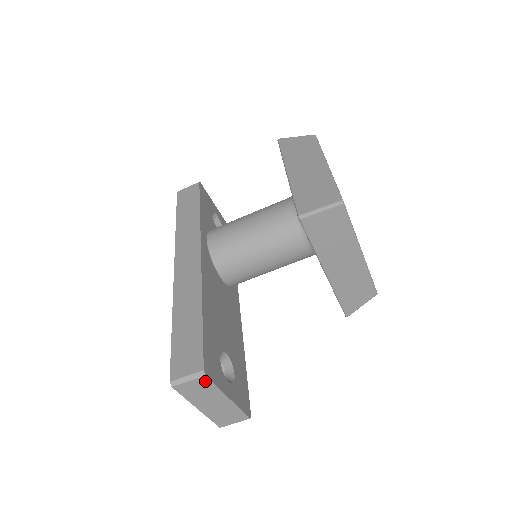
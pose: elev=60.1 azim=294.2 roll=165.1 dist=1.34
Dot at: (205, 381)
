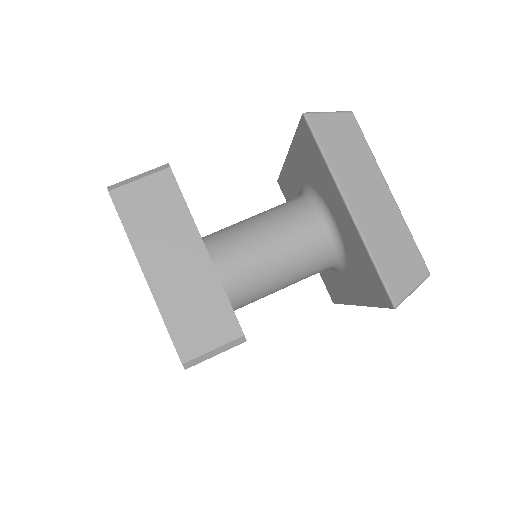
Dot at: (168, 184)
